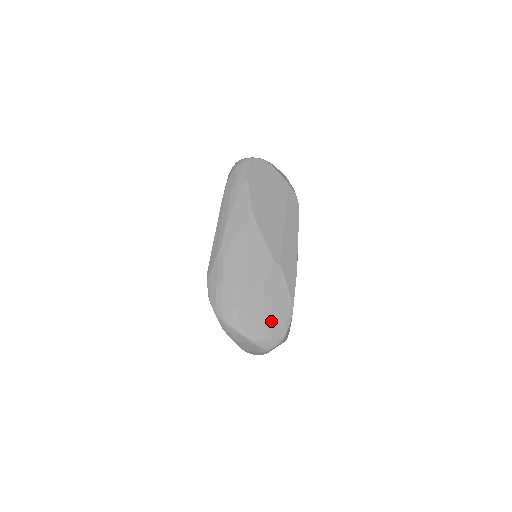
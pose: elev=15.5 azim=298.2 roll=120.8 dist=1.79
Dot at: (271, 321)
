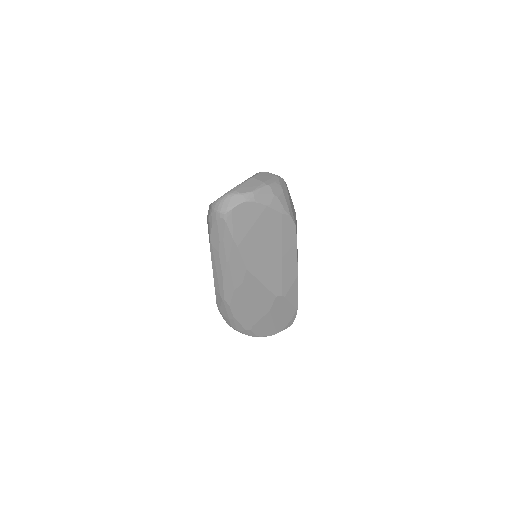
Dot at: (280, 325)
